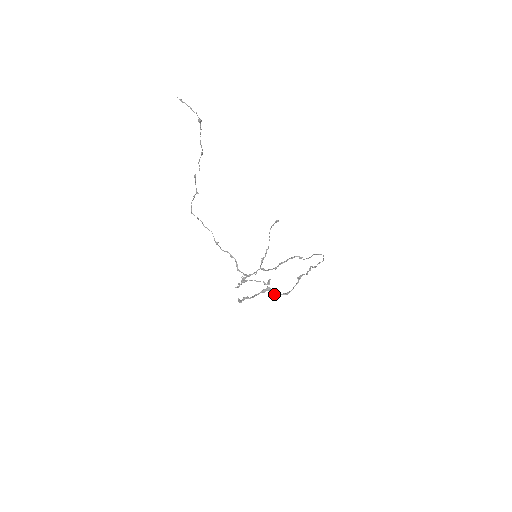
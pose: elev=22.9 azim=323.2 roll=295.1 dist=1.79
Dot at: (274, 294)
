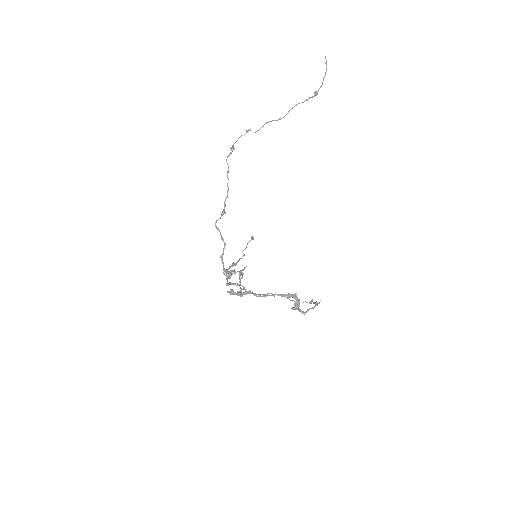
Dot at: (297, 305)
